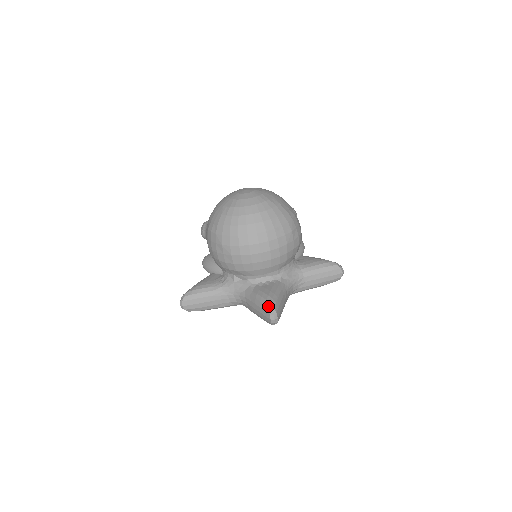
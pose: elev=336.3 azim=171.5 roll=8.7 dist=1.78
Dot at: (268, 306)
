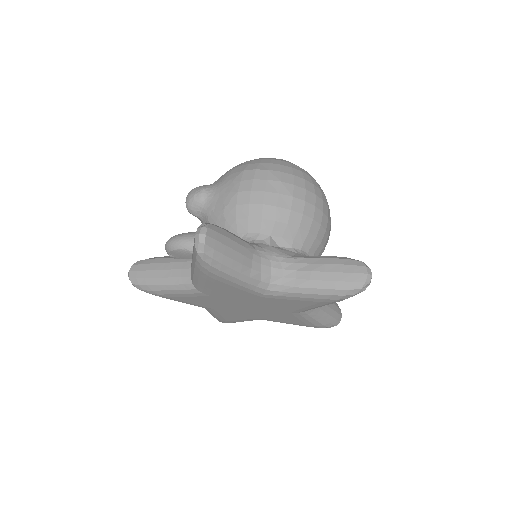
Dot at: (357, 260)
